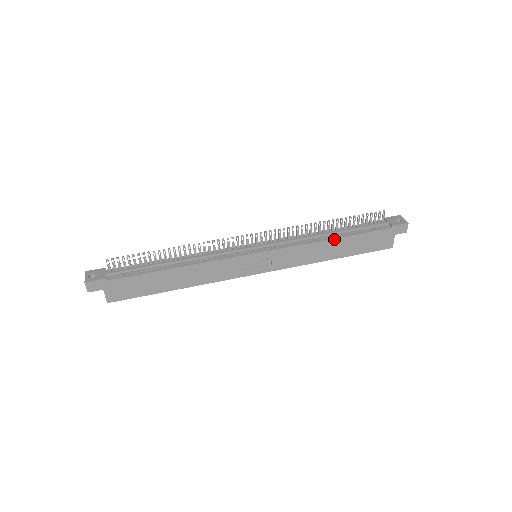
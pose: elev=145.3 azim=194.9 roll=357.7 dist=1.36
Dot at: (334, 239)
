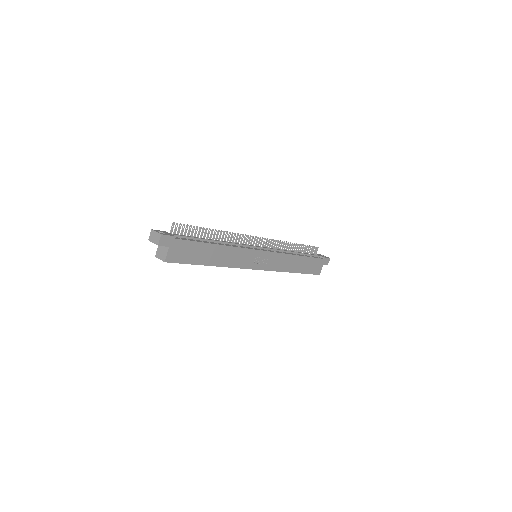
Dot at: (299, 256)
